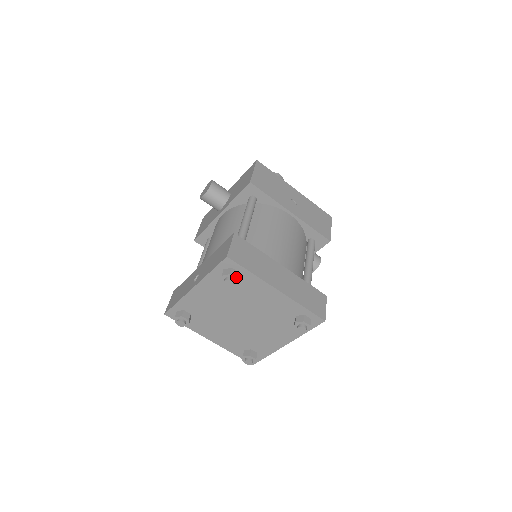
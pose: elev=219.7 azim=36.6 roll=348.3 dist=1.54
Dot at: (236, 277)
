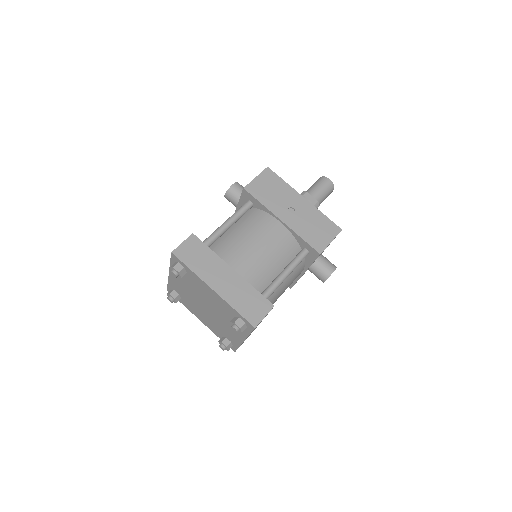
Dot at: (178, 271)
